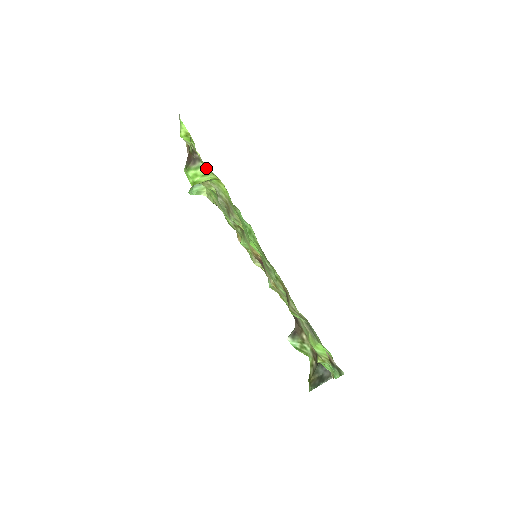
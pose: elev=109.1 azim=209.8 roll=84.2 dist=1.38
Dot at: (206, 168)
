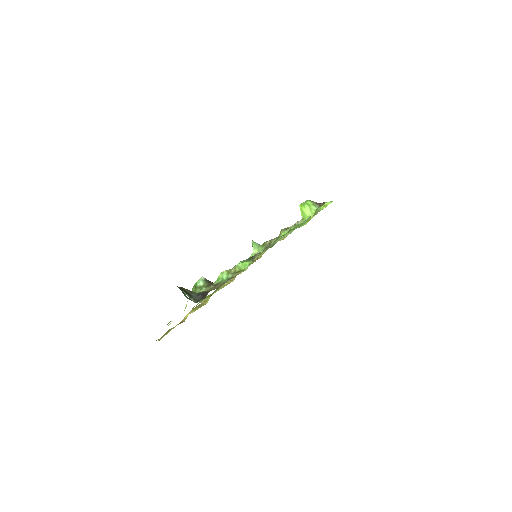
Dot at: (318, 209)
